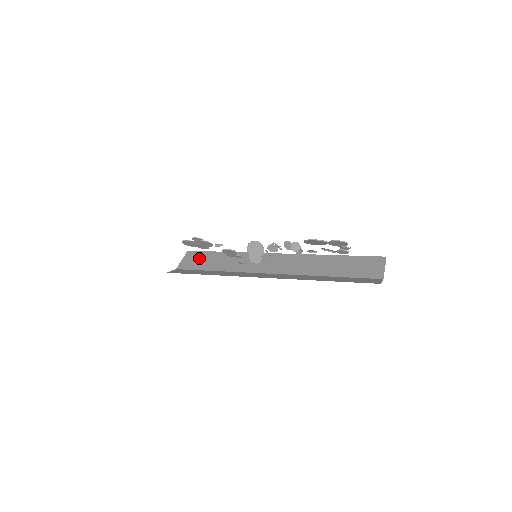
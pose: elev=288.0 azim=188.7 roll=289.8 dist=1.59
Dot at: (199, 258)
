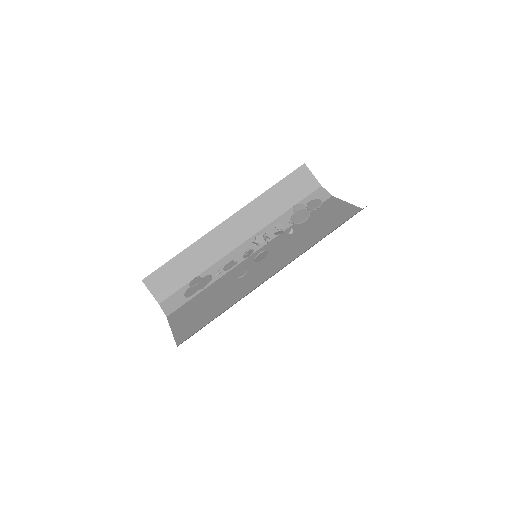
Dot at: (164, 278)
